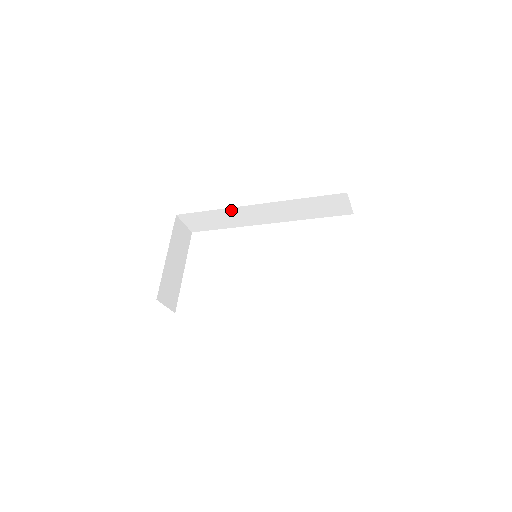
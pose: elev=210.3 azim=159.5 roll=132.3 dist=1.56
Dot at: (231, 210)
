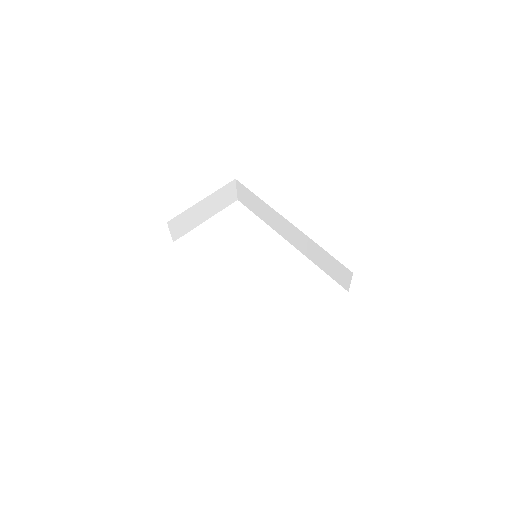
Dot at: (272, 210)
